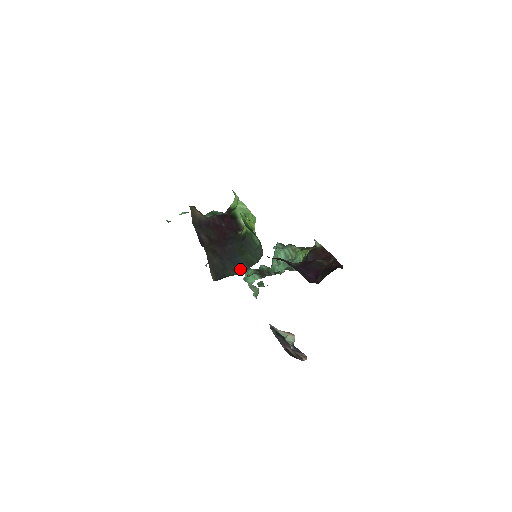
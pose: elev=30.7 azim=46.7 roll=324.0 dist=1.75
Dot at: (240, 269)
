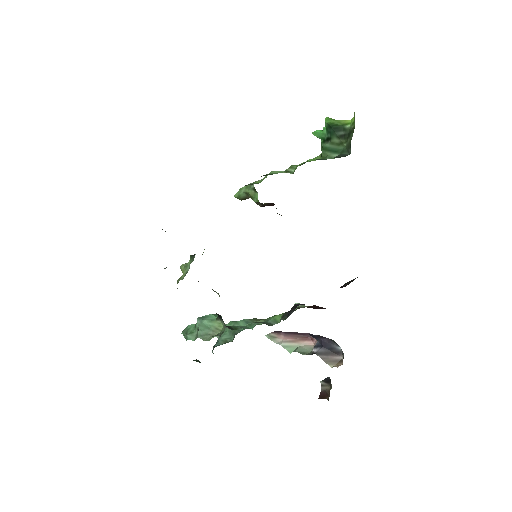
Dot at: occluded
